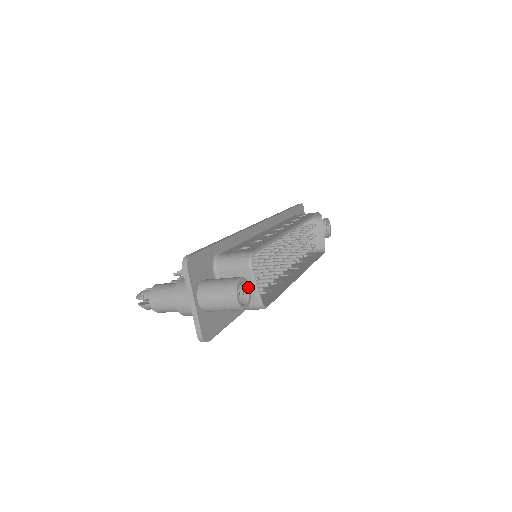
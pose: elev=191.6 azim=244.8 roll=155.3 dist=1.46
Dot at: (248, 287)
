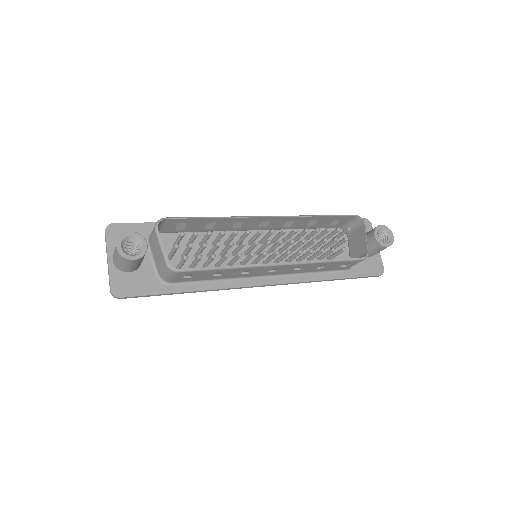
Dot at: (143, 243)
